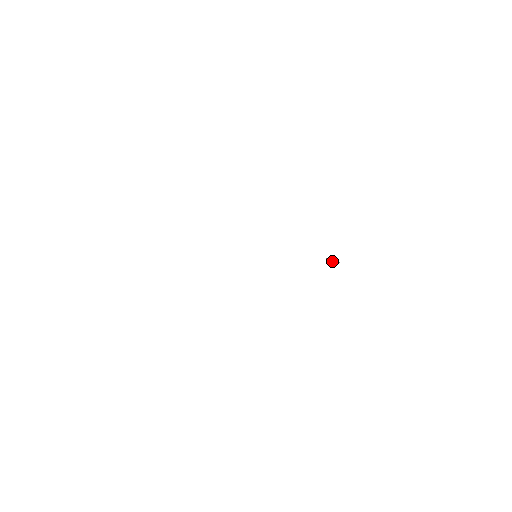
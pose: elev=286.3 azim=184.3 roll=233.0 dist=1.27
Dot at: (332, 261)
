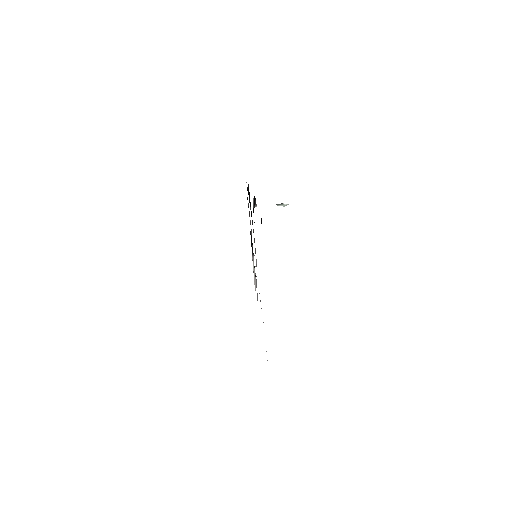
Dot at: (279, 204)
